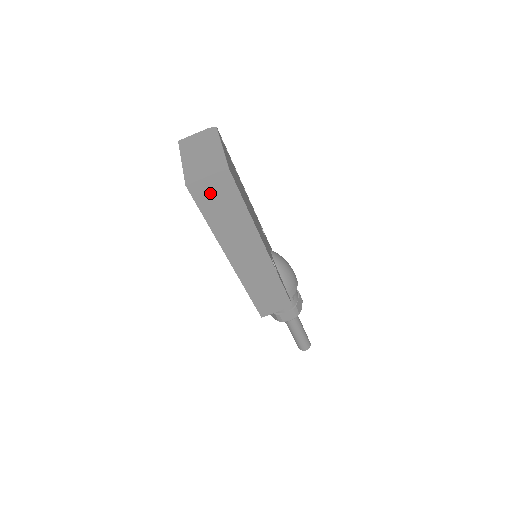
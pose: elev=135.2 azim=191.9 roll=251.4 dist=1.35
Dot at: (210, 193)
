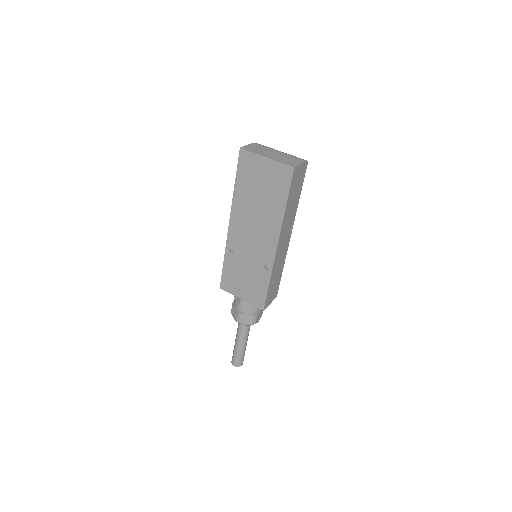
Dot at: (297, 178)
